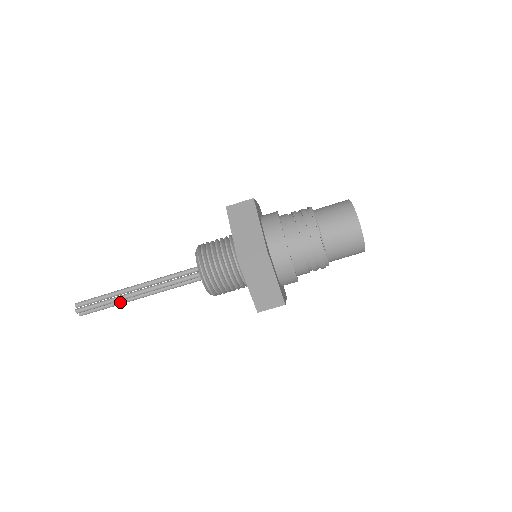
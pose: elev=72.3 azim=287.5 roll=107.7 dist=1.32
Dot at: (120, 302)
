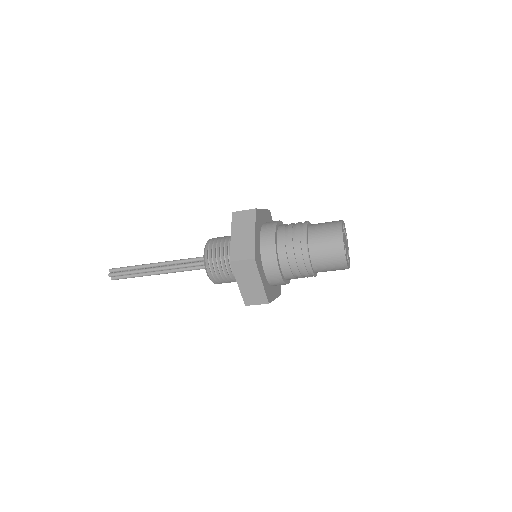
Dot at: occluded
